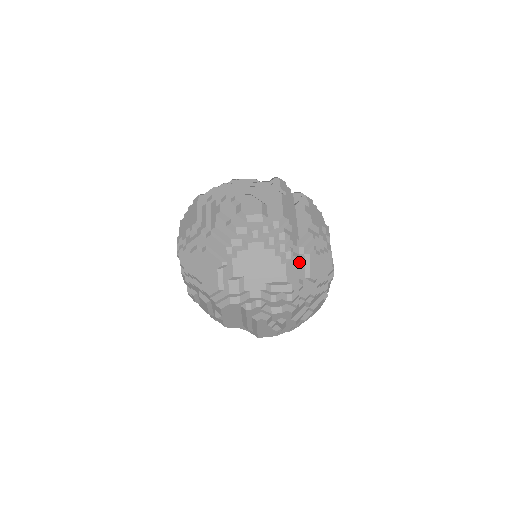
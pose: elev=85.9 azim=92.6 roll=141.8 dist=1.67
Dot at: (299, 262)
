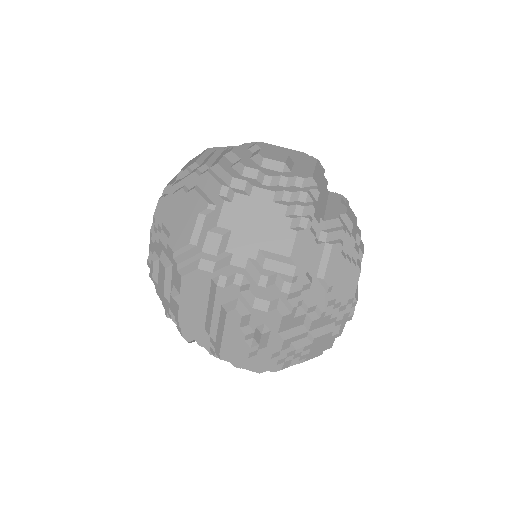
Dot at: (315, 249)
